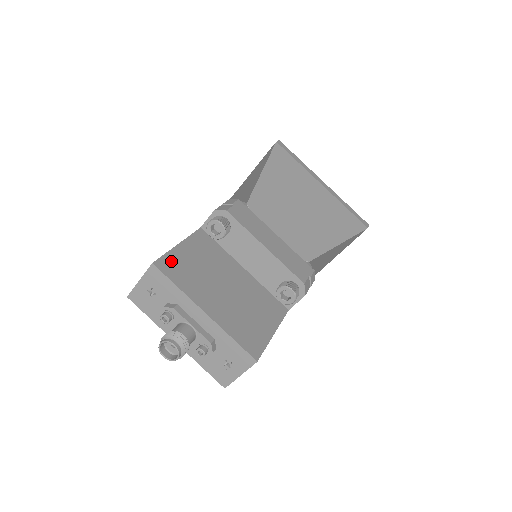
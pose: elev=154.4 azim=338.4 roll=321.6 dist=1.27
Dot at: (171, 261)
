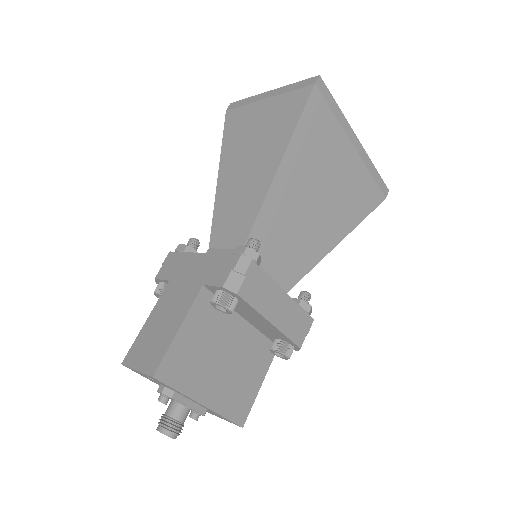
Dot at: (171, 361)
